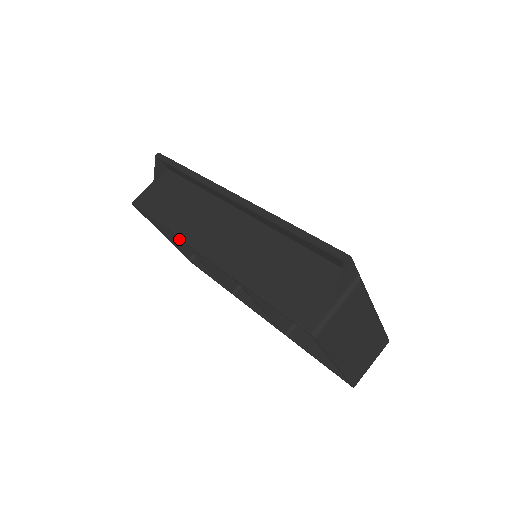
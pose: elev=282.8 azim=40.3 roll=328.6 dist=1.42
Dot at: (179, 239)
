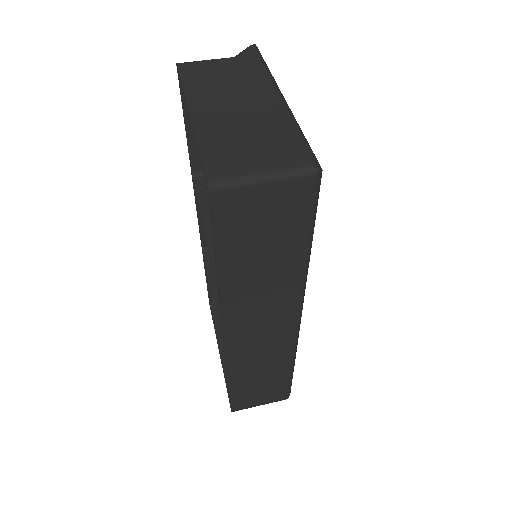
Dot at: (203, 253)
